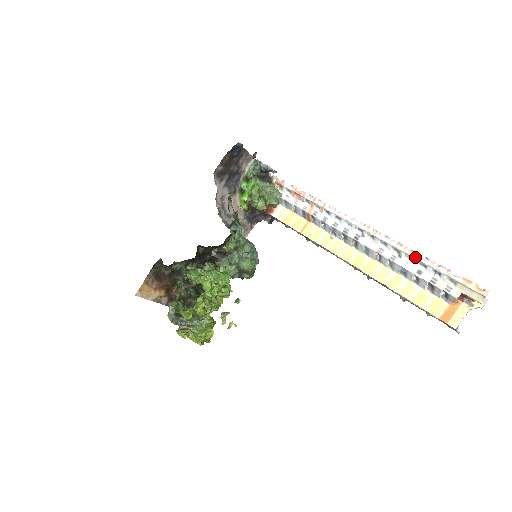
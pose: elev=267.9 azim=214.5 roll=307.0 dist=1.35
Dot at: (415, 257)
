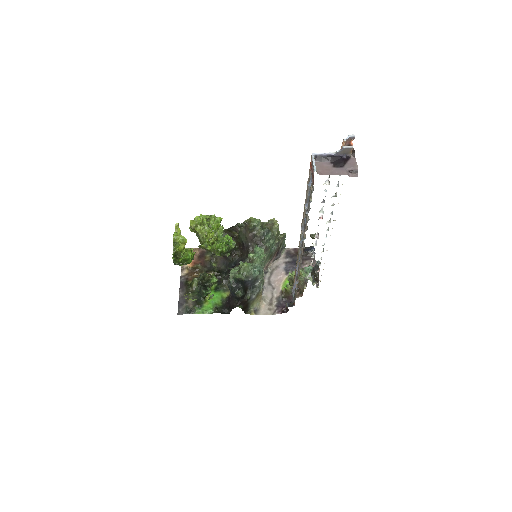
Dot at: occluded
